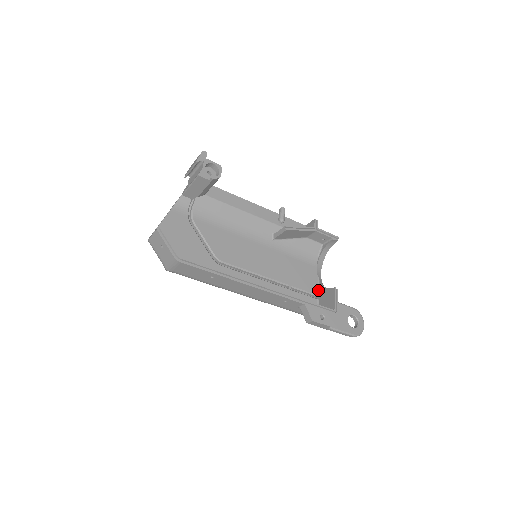
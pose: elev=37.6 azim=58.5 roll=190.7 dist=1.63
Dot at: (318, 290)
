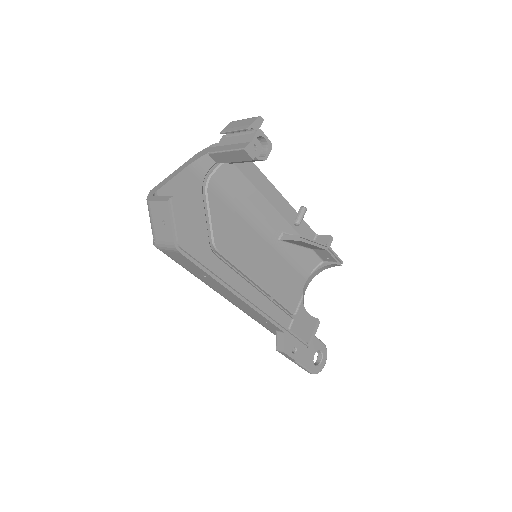
Dot at: (297, 308)
